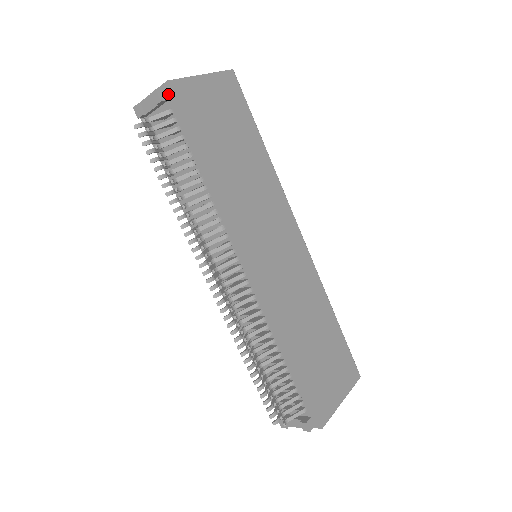
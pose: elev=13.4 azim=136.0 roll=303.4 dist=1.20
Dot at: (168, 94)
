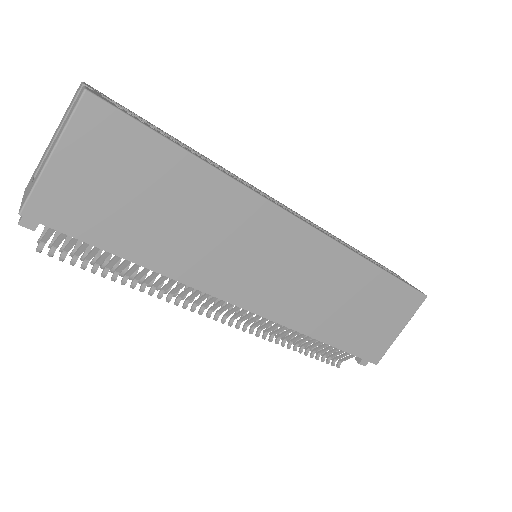
Dot at: (34, 218)
